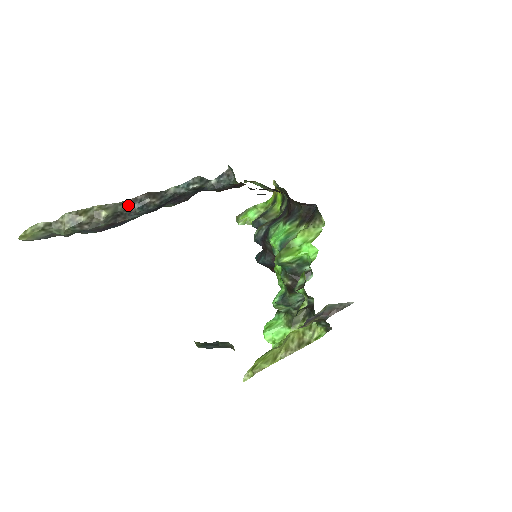
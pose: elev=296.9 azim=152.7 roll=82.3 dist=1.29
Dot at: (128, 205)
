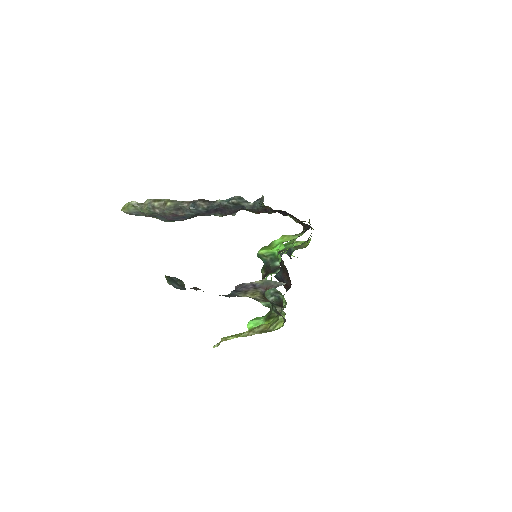
Dot at: (186, 204)
